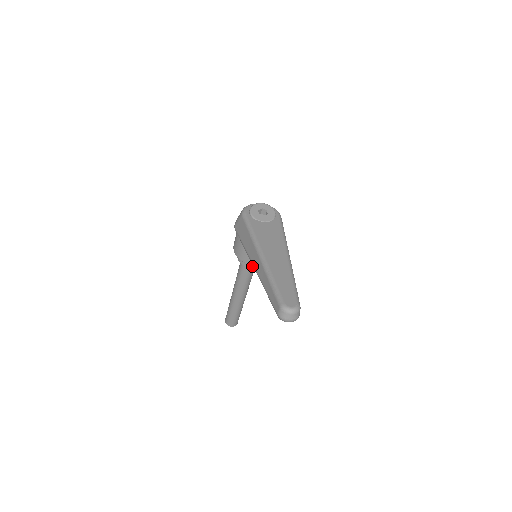
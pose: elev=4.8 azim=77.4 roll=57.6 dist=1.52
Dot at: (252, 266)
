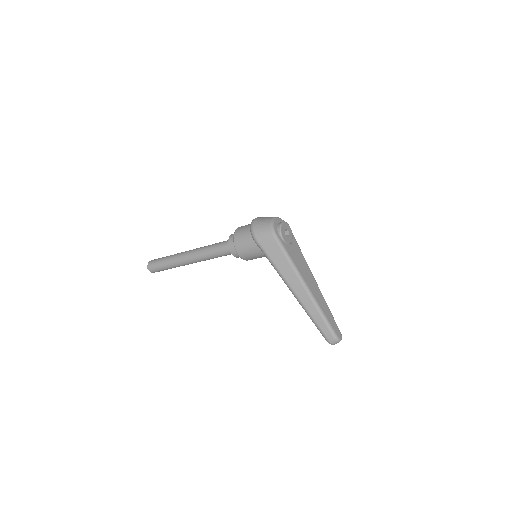
Dot at: occluded
